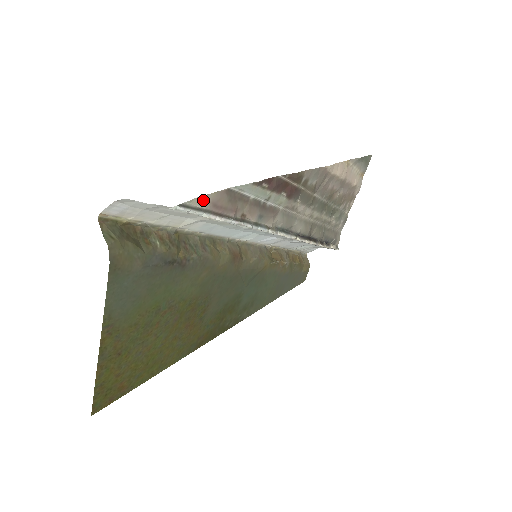
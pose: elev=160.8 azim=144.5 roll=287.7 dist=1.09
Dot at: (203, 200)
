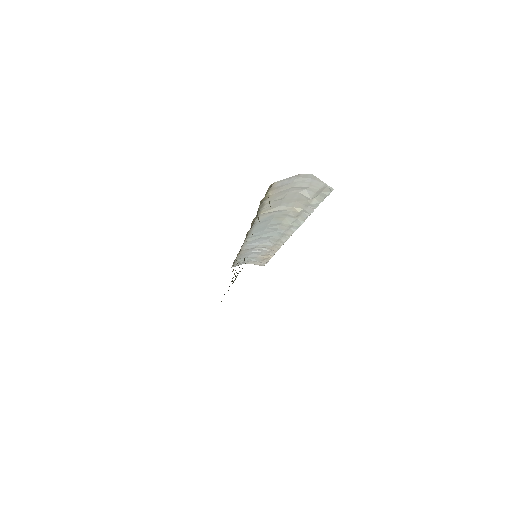
Dot at: occluded
